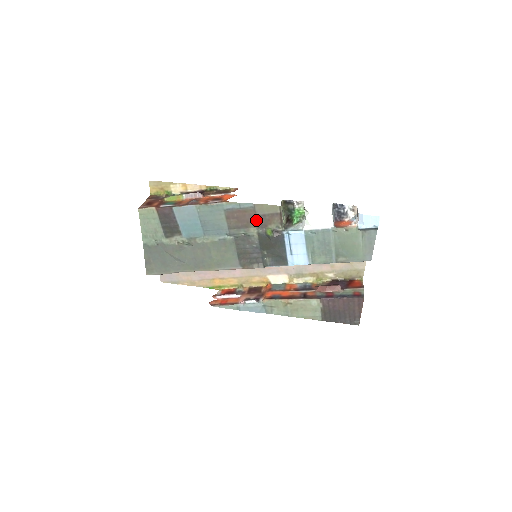
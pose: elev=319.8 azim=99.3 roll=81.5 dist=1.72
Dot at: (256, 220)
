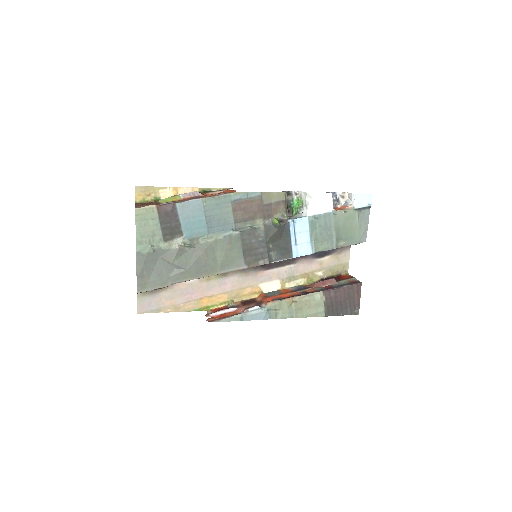
Dot at: (263, 210)
